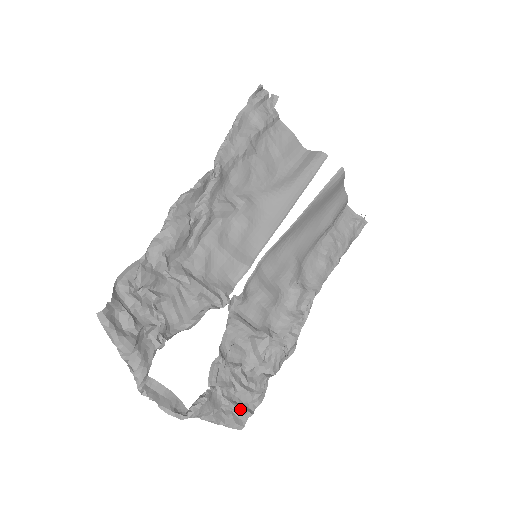
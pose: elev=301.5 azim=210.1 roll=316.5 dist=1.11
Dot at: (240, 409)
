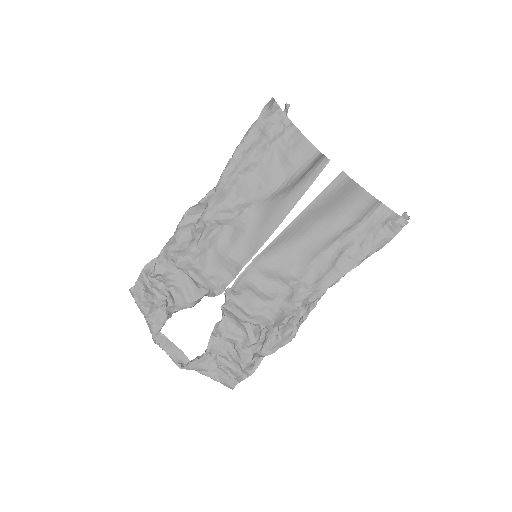
Dot at: (231, 374)
